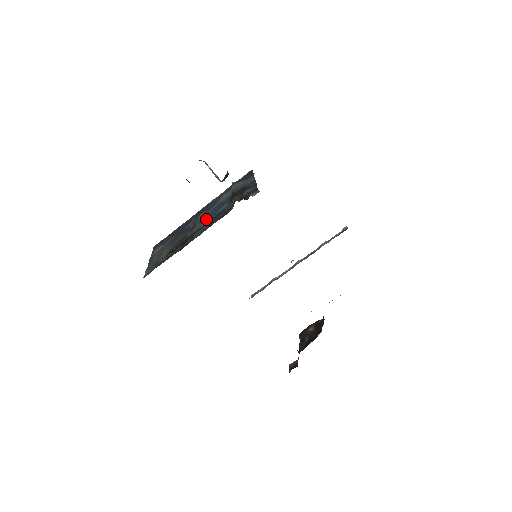
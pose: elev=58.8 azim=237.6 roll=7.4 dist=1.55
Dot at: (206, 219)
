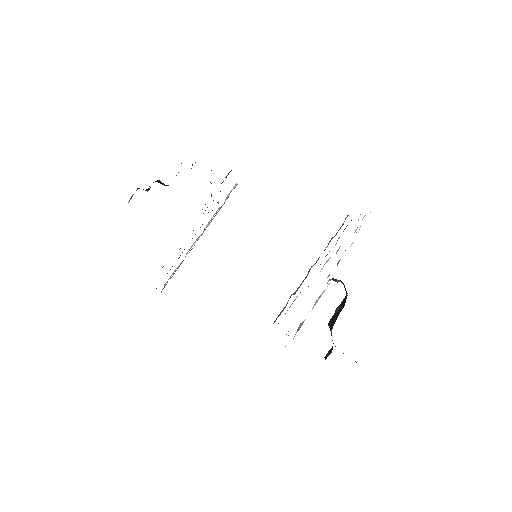
Dot at: occluded
